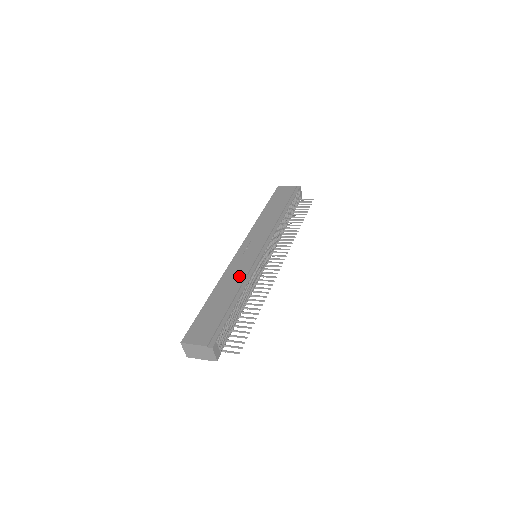
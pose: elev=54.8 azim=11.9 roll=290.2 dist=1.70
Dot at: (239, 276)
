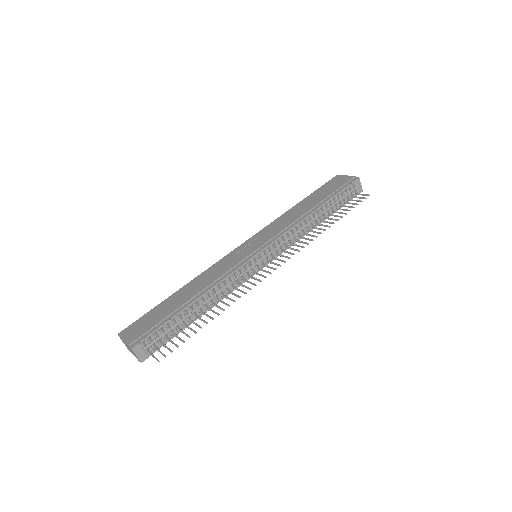
Dot at: (213, 276)
